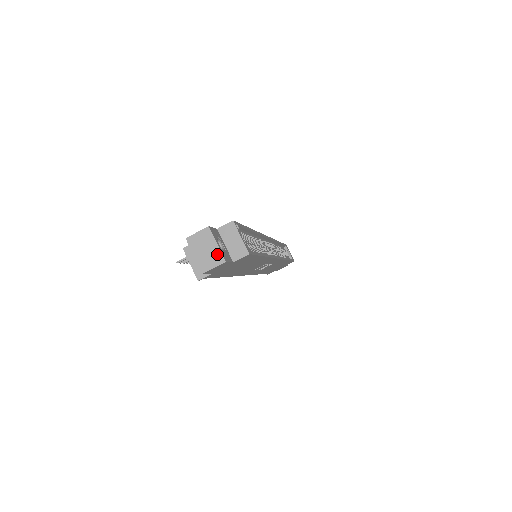
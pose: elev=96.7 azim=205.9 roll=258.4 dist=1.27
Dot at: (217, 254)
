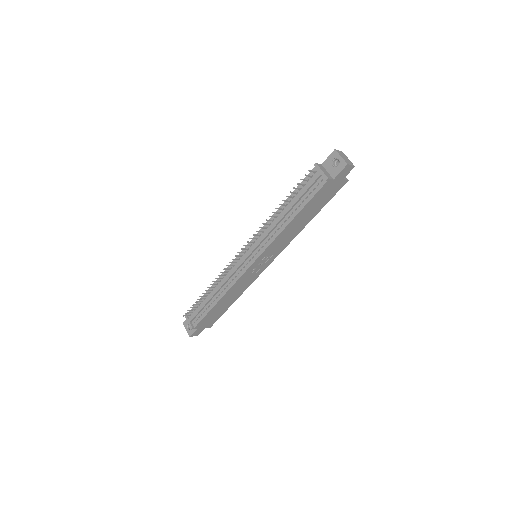
Dot at: (350, 162)
